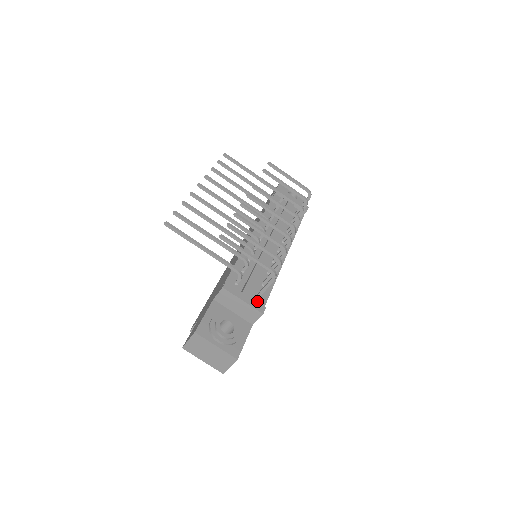
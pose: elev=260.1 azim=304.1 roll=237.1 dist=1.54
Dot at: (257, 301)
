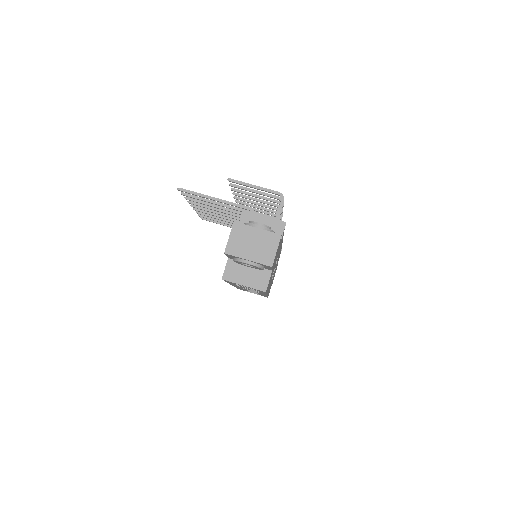
Dot at: occluded
